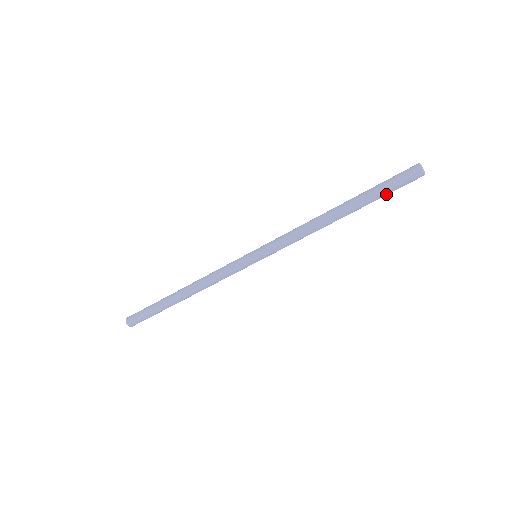
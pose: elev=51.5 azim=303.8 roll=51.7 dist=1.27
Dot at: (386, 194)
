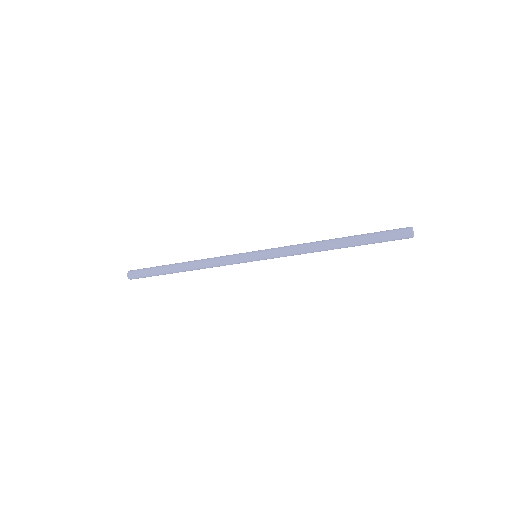
Dot at: (378, 242)
